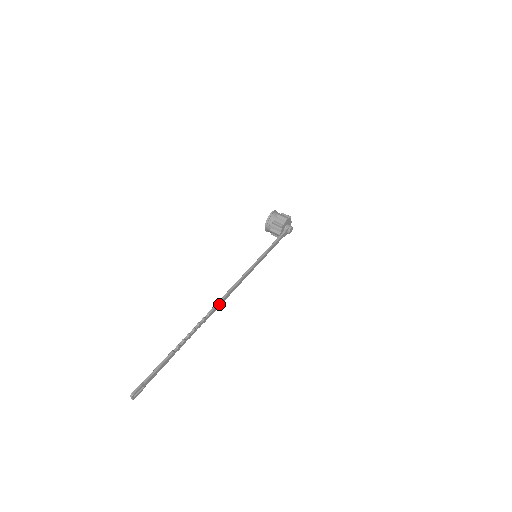
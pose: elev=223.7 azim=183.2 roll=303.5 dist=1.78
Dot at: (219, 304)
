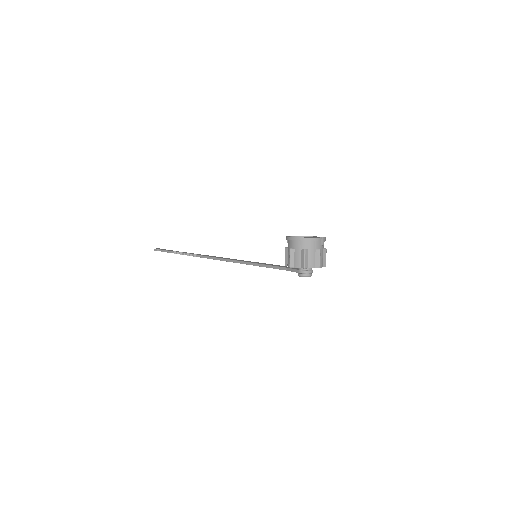
Dot at: (207, 258)
